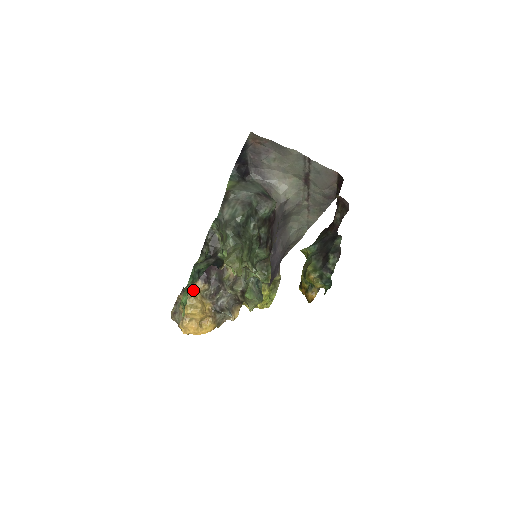
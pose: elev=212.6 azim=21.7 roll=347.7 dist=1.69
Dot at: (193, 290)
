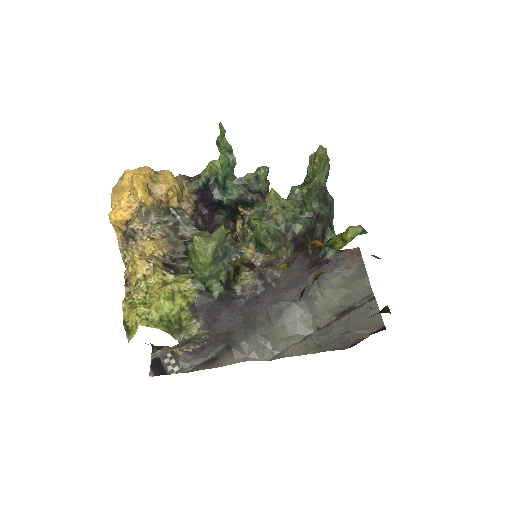
Dot at: (187, 192)
